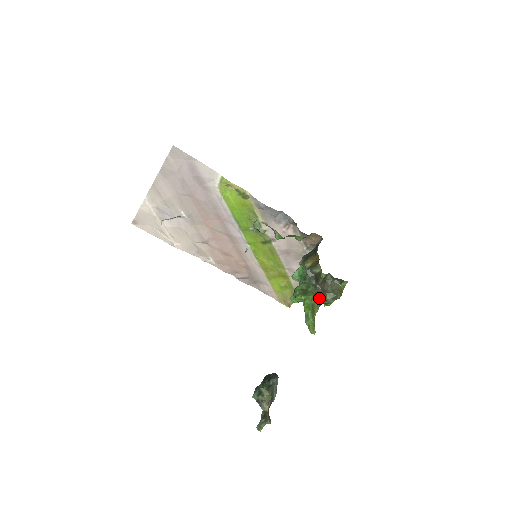
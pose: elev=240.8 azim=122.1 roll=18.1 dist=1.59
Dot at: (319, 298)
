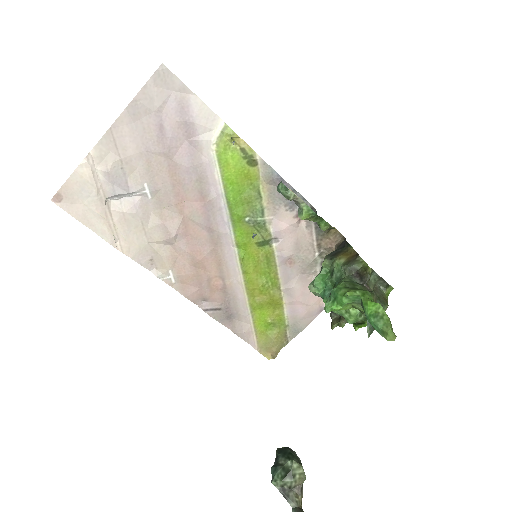
Dot at: (376, 297)
